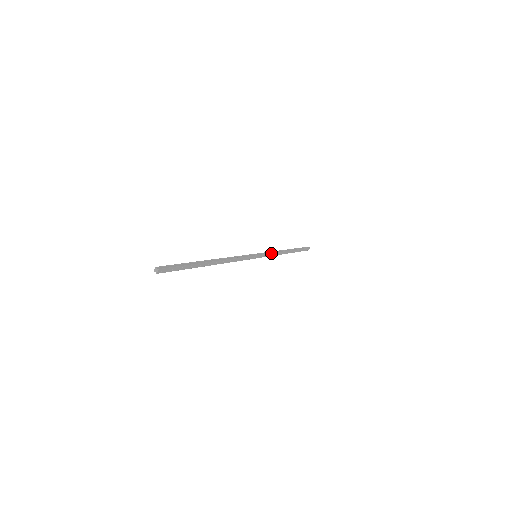
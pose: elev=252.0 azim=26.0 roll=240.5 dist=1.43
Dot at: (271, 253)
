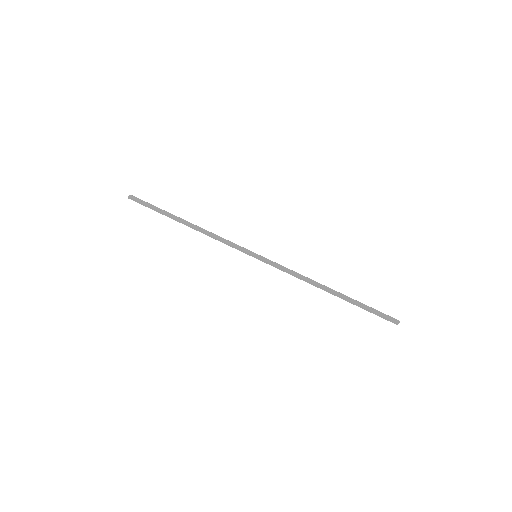
Dot at: (285, 268)
